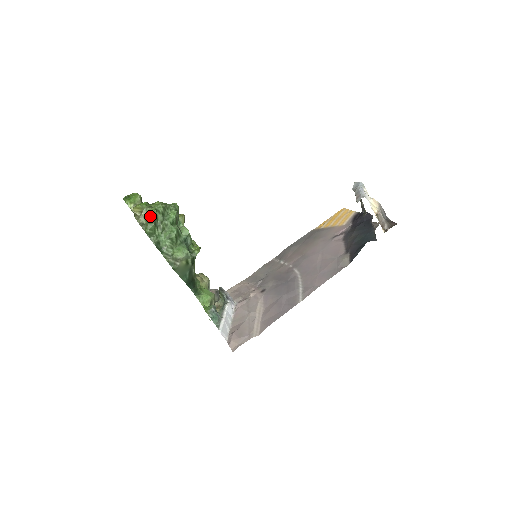
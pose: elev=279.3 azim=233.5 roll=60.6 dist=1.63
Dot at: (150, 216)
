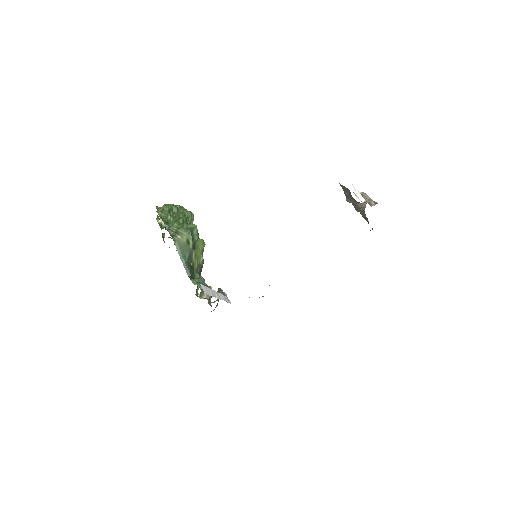
Dot at: (167, 205)
